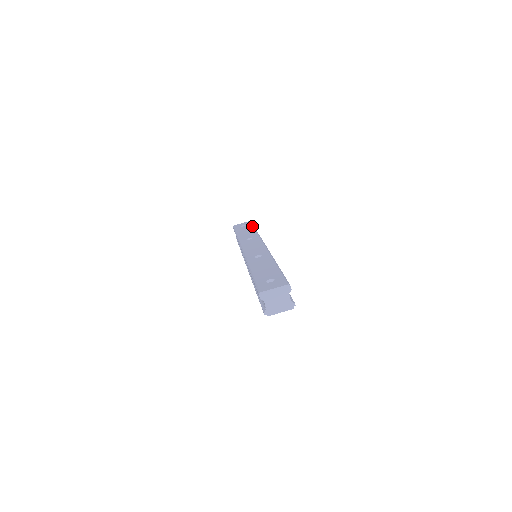
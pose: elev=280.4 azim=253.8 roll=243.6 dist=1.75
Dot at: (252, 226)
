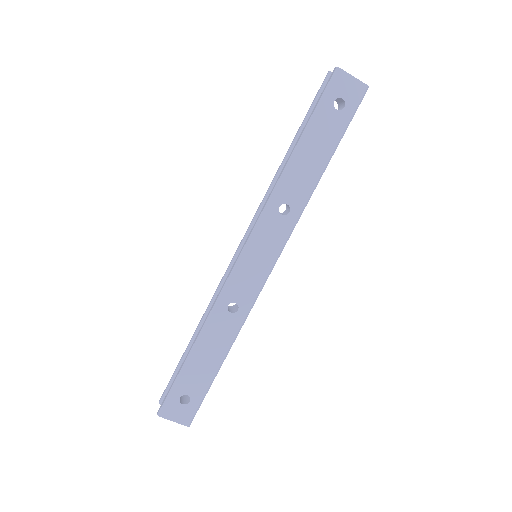
Dot at: (339, 138)
